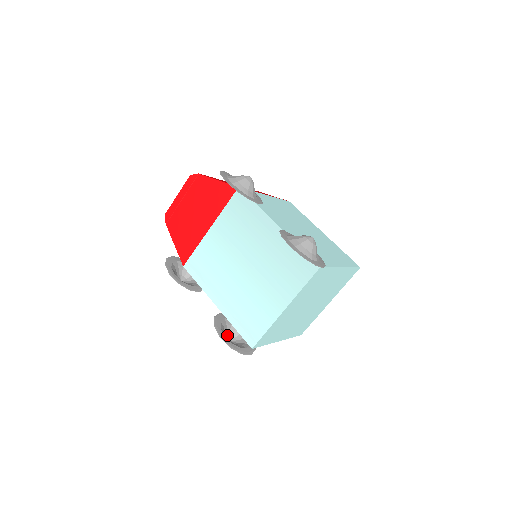
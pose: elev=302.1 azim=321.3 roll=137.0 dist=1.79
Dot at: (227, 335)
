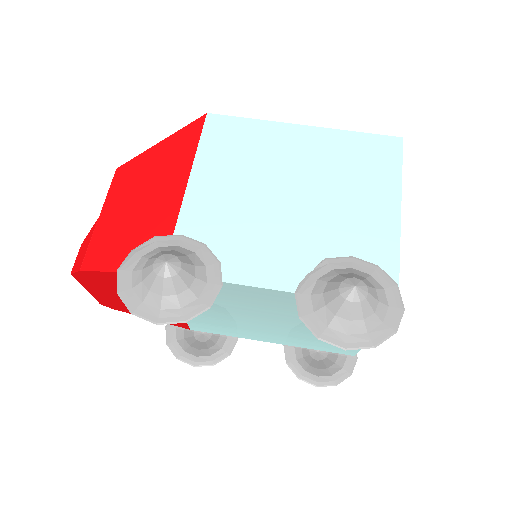
Dot at: (311, 352)
